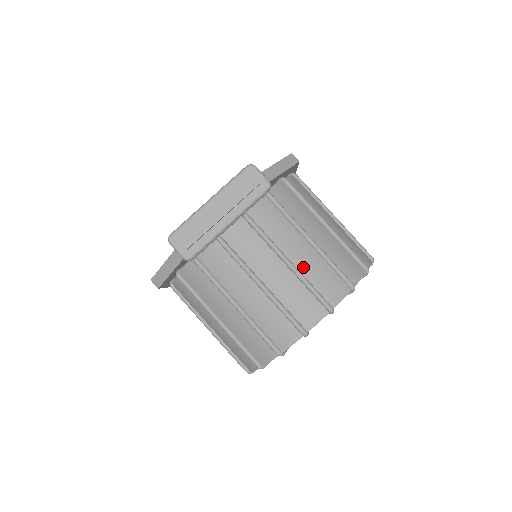
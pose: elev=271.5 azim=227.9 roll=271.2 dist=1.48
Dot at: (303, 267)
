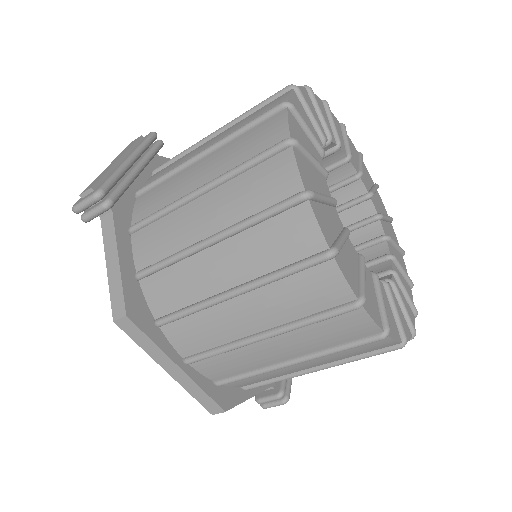
Dot at: occluded
